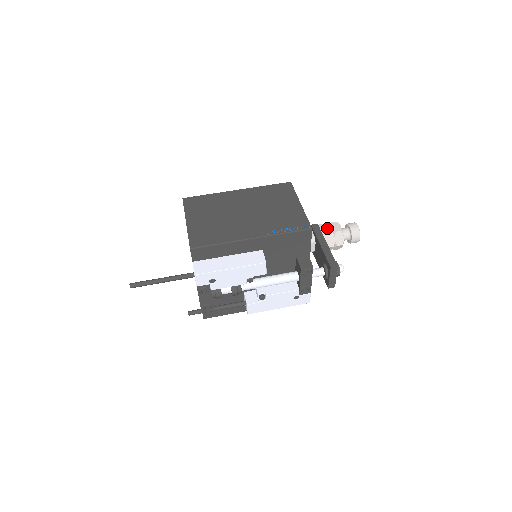
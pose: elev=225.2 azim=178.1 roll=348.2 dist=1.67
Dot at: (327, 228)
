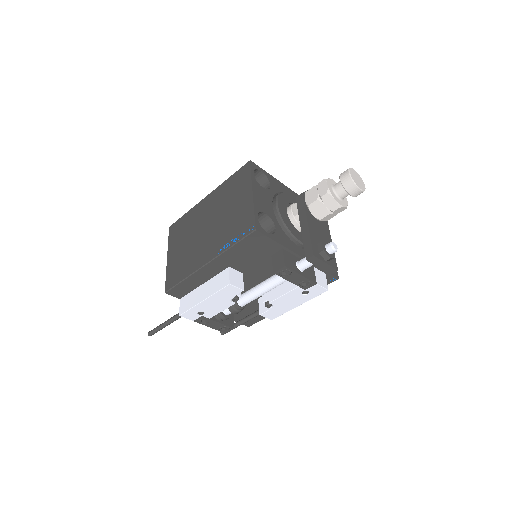
Dot at: (312, 195)
